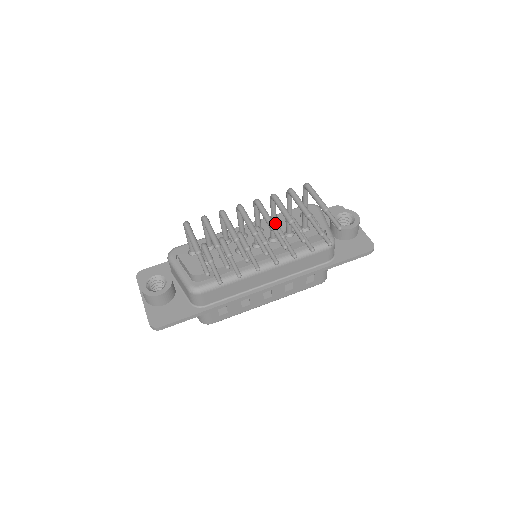
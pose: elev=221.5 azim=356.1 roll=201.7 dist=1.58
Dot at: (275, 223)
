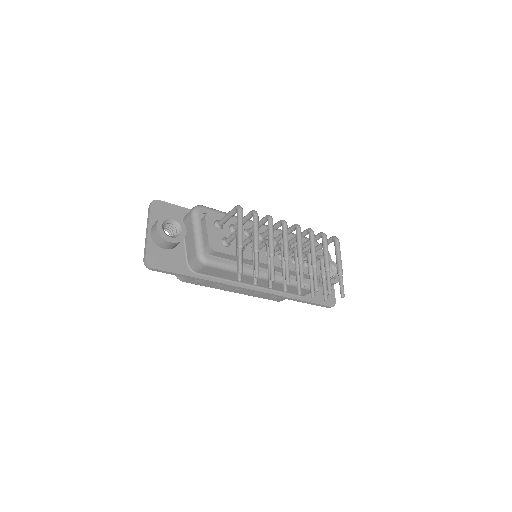
Dot at: occluded
